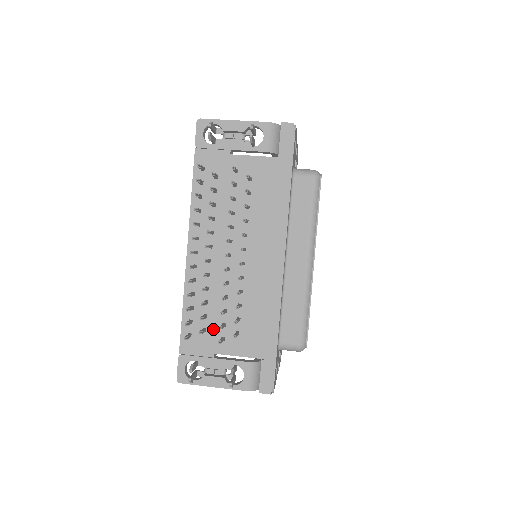
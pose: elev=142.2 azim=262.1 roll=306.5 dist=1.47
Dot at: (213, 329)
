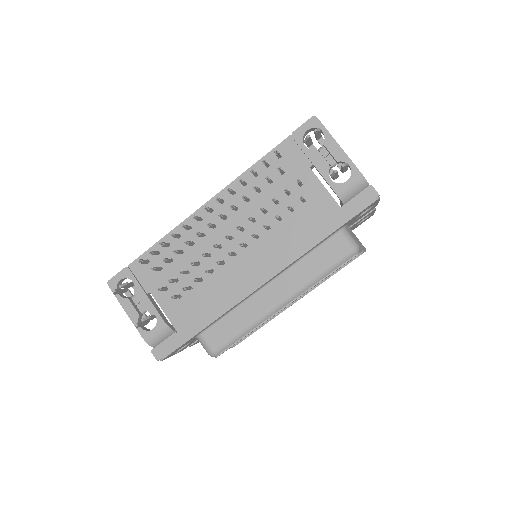
Dot at: (167, 275)
